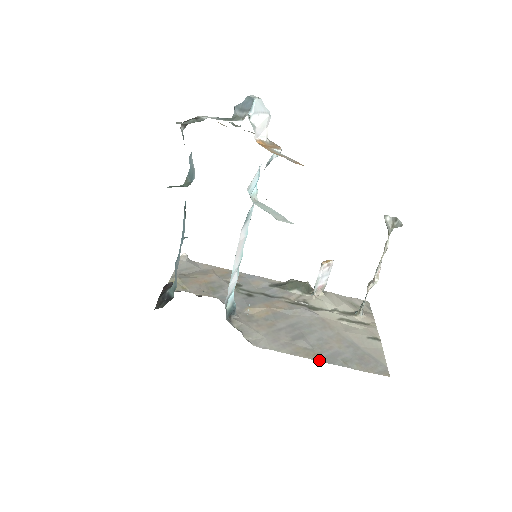
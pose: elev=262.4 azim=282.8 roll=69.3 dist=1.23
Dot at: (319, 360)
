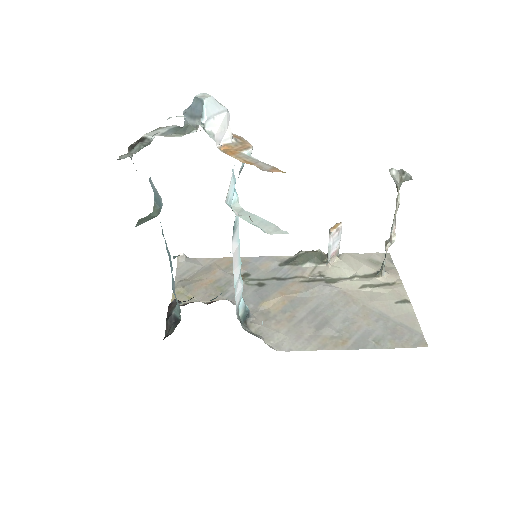
Dot at: (349, 348)
